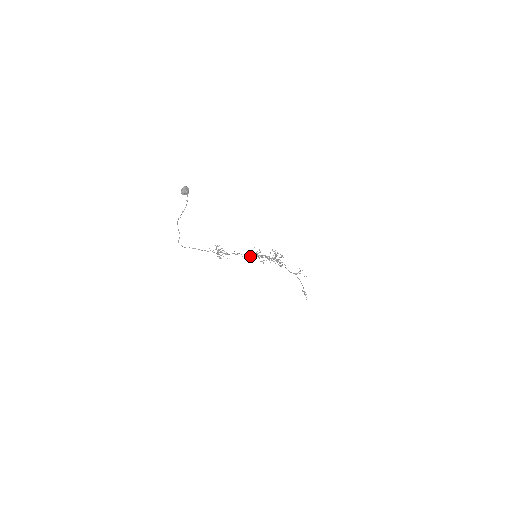
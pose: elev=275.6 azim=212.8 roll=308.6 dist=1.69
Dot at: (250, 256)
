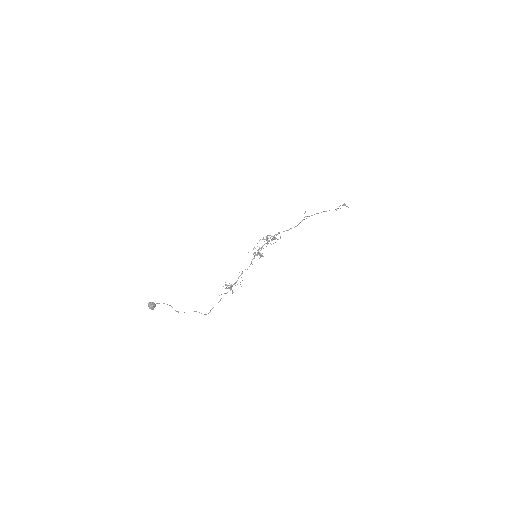
Dot at: (251, 263)
